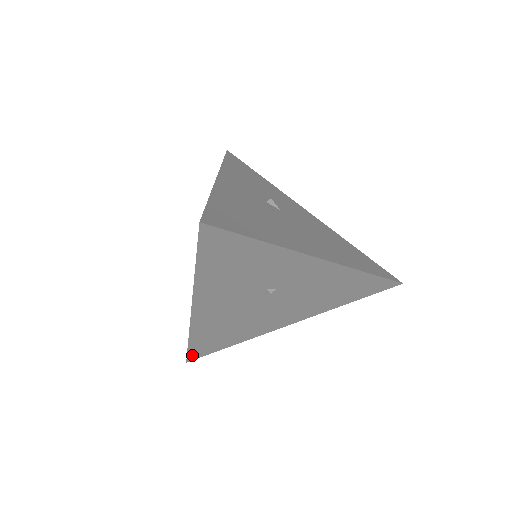
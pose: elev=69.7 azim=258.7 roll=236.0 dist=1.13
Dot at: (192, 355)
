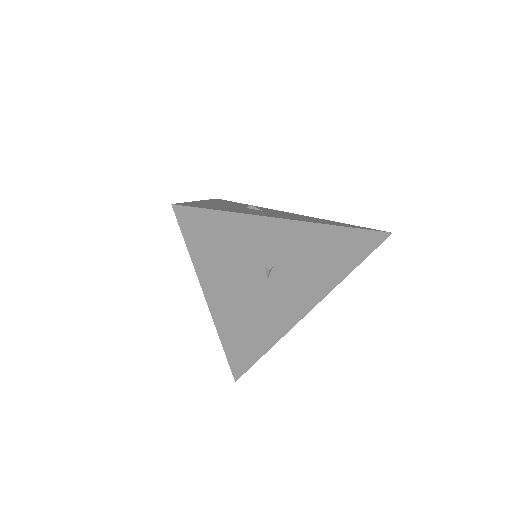
Dot at: (236, 370)
